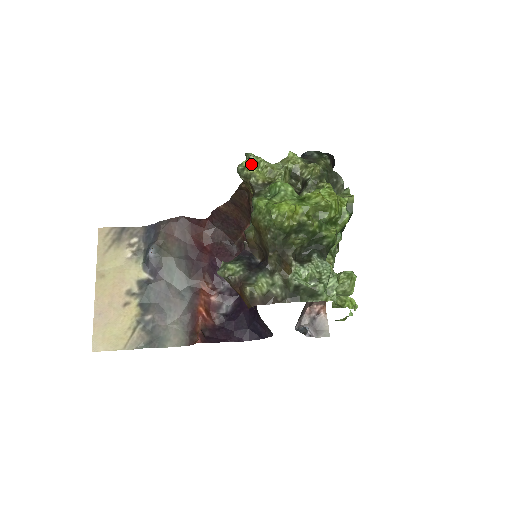
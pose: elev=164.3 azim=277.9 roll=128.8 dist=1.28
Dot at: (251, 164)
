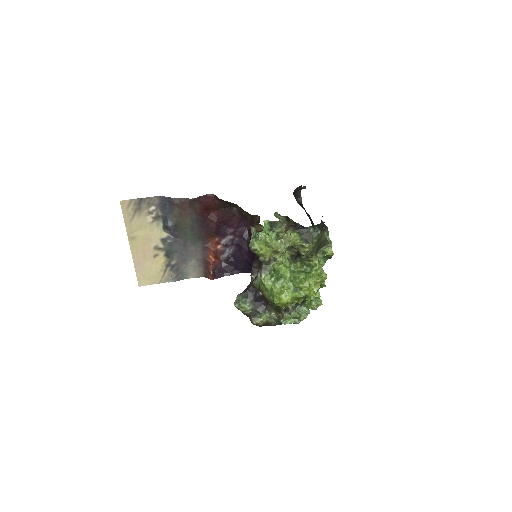
Dot at: (261, 244)
